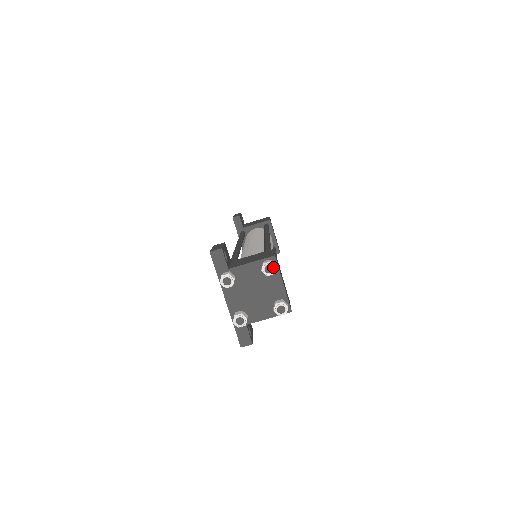
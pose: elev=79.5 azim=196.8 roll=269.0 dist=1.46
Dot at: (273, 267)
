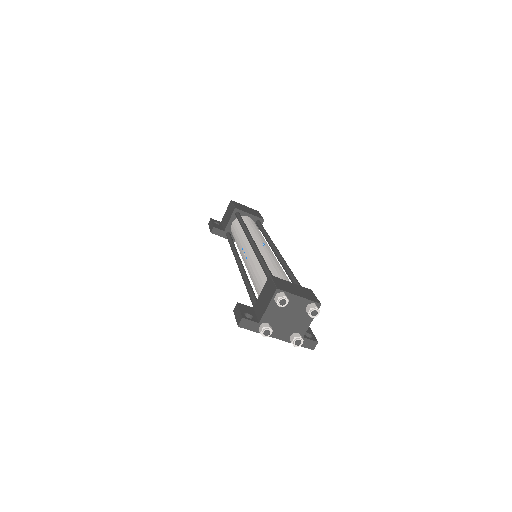
Dot at: (284, 299)
